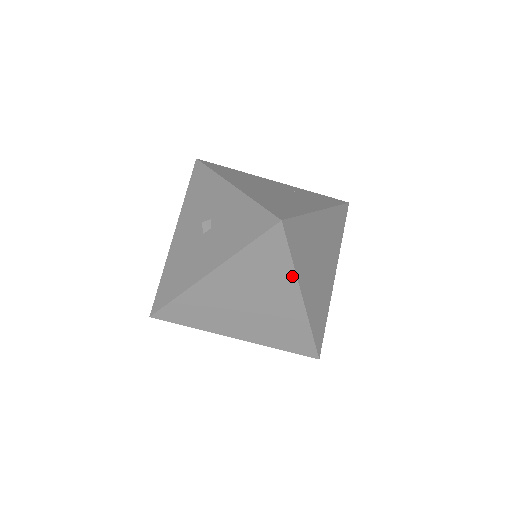
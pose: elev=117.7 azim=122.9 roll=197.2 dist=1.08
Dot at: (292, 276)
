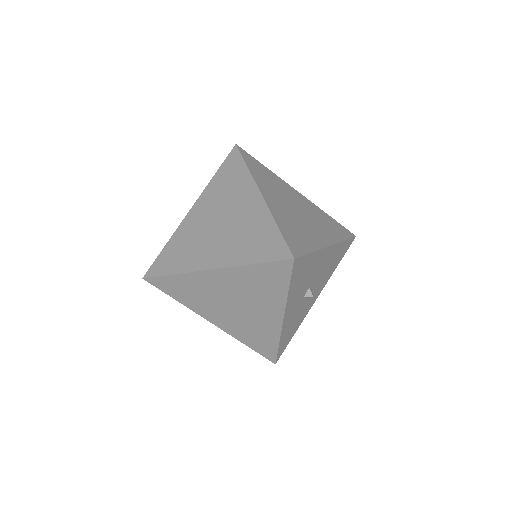
Dot at: (249, 178)
